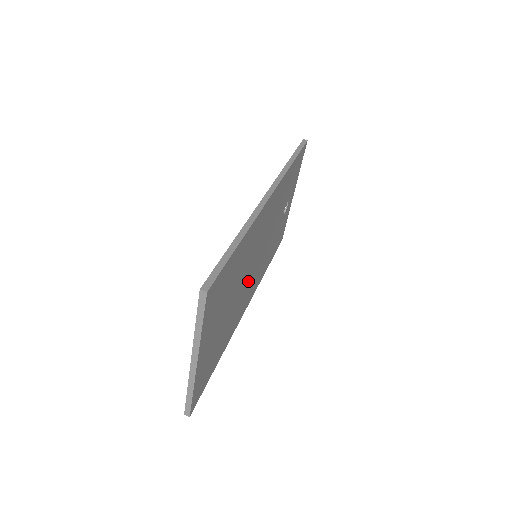
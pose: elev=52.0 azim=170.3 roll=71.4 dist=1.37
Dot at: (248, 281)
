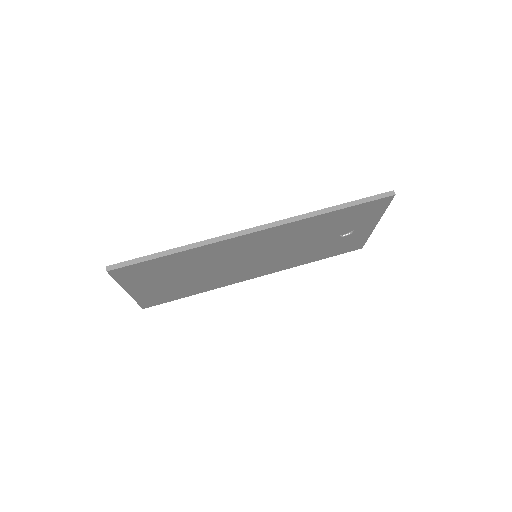
Dot at: (239, 267)
